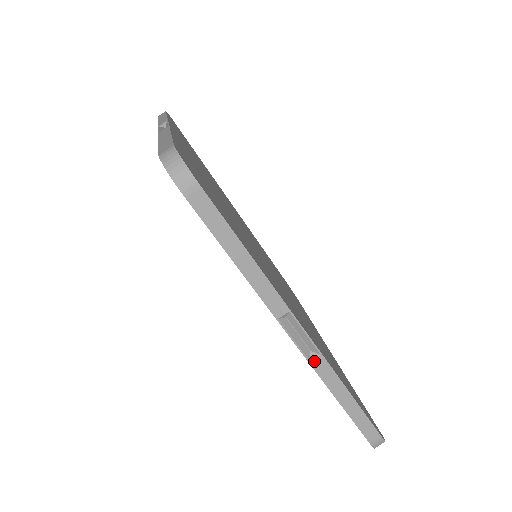
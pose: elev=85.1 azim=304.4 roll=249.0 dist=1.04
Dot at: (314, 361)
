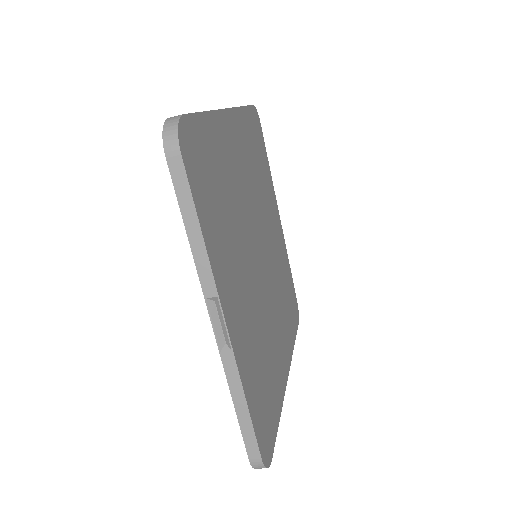
Dot at: occluded
